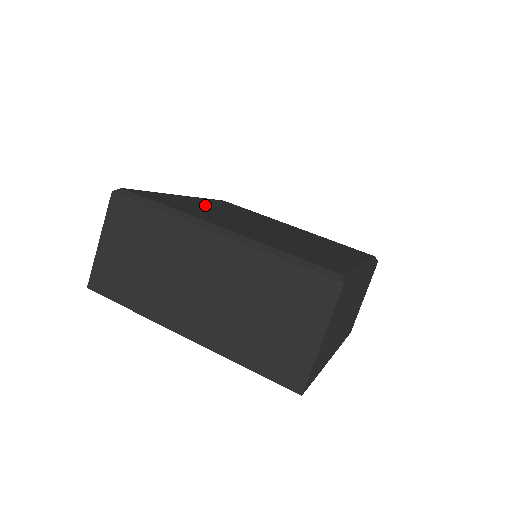
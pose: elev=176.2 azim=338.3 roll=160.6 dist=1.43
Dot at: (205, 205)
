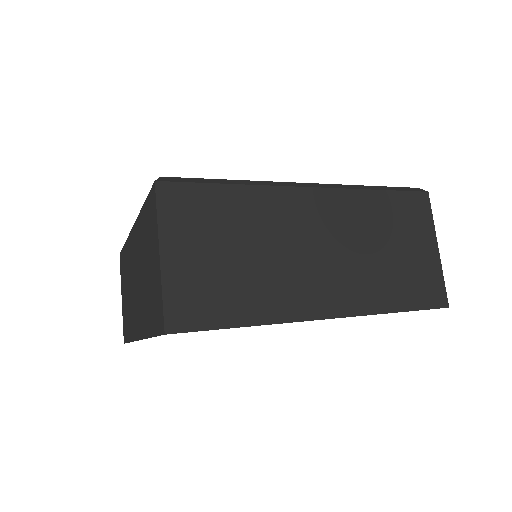
Dot at: occluded
